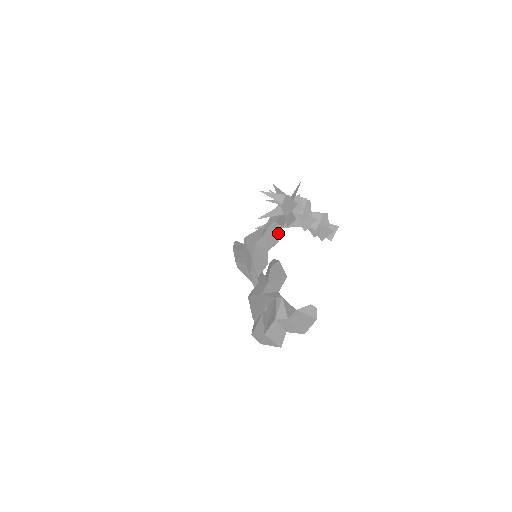
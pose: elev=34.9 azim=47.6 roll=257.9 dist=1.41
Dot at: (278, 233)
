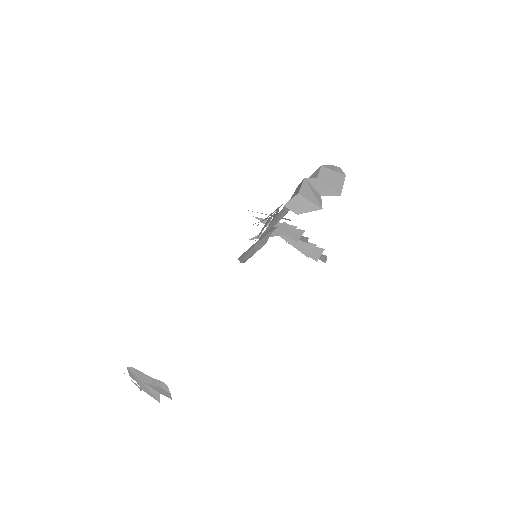
Dot at: (273, 227)
